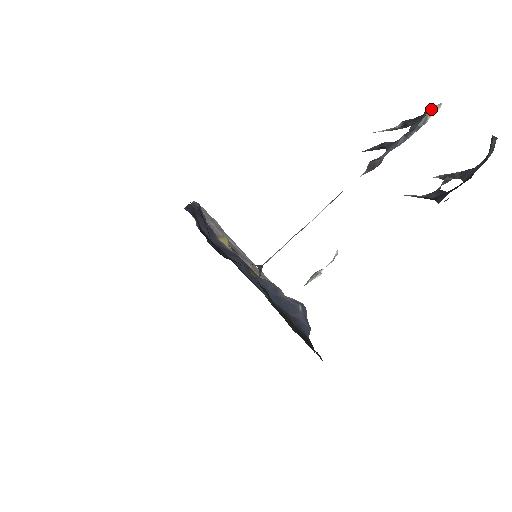
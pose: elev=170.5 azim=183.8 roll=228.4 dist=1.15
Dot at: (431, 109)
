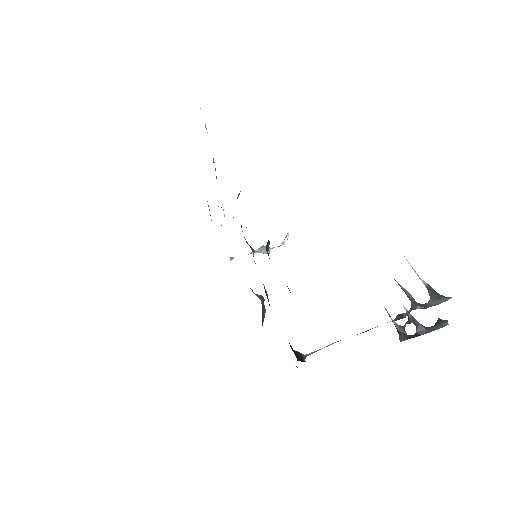
Dot at: (447, 300)
